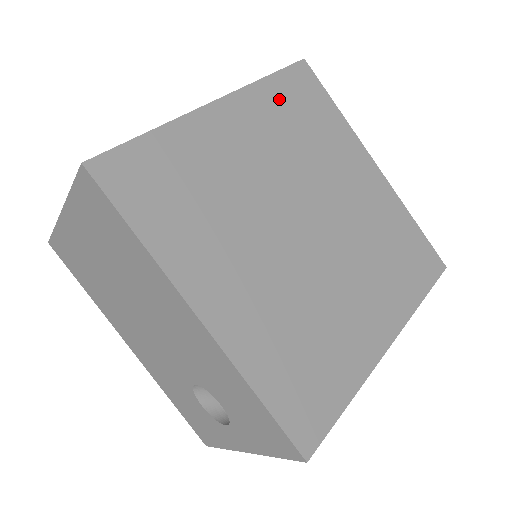
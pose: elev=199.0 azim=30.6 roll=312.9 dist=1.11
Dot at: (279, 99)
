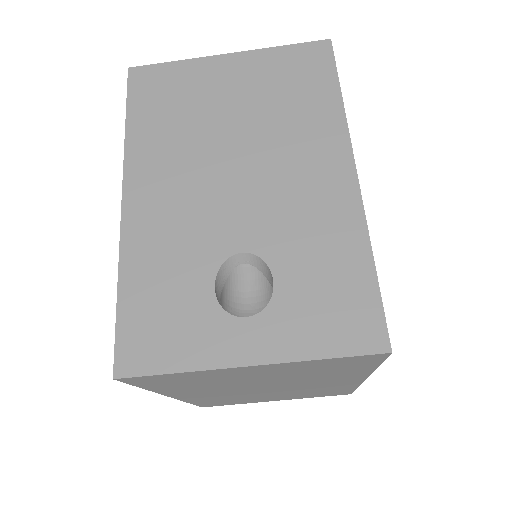
Dot at: occluded
